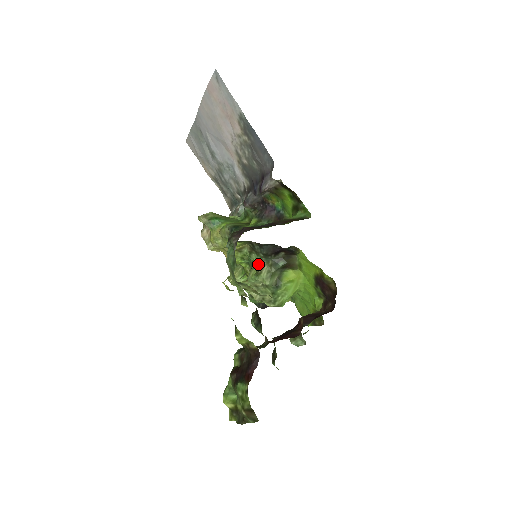
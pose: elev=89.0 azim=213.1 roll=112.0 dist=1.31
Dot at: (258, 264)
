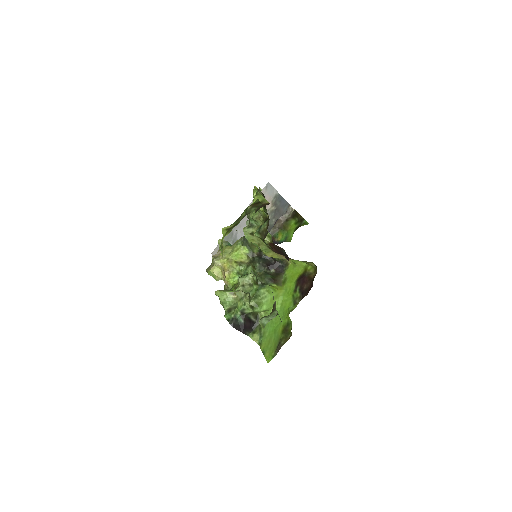
Dot at: occluded
